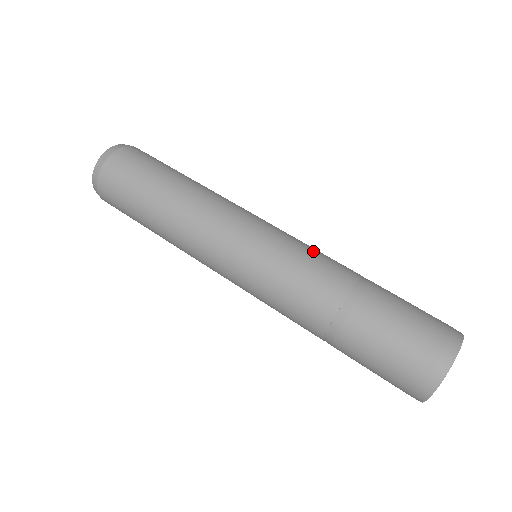
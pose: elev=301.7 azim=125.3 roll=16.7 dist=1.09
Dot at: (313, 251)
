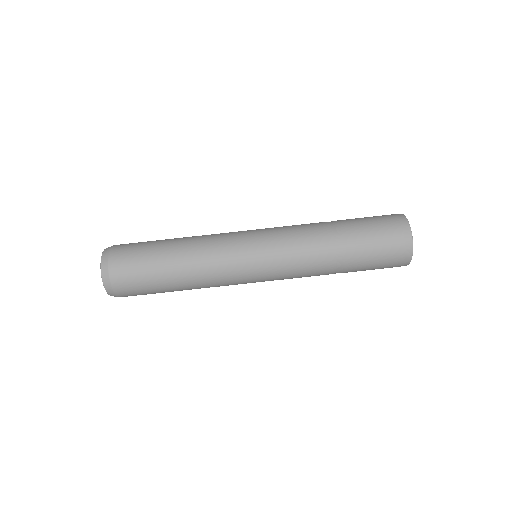
Dot at: (293, 235)
